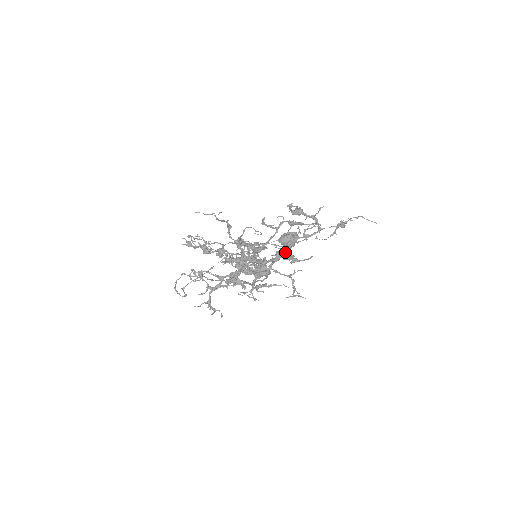
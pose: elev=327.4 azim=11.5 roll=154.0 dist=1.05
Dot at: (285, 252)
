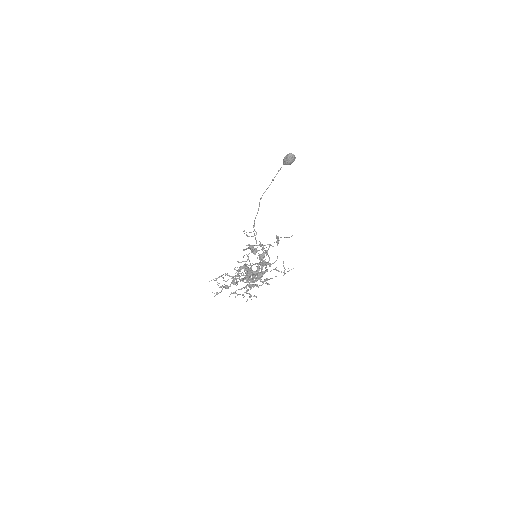
Dot at: (263, 263)
